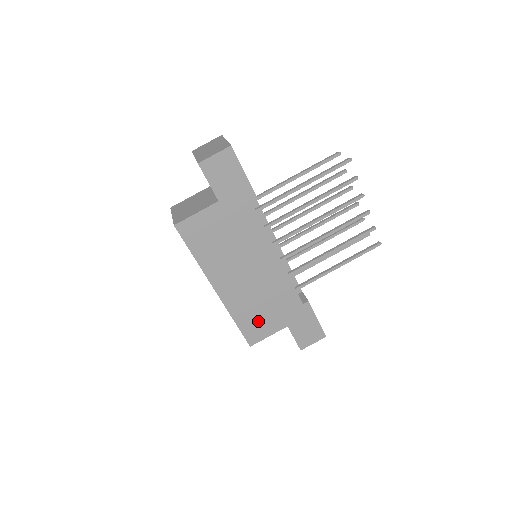
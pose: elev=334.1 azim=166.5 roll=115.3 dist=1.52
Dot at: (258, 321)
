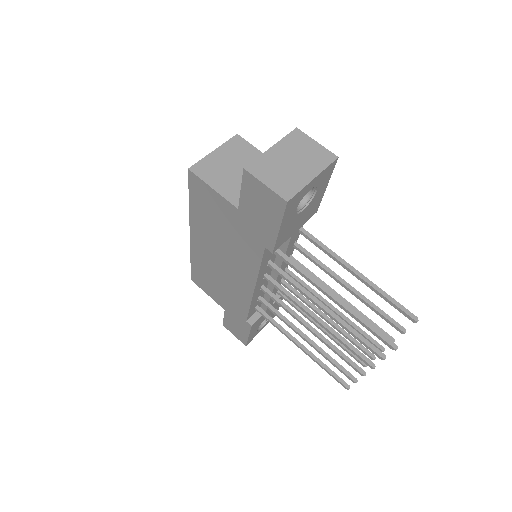
Dot at: (207, 282)
